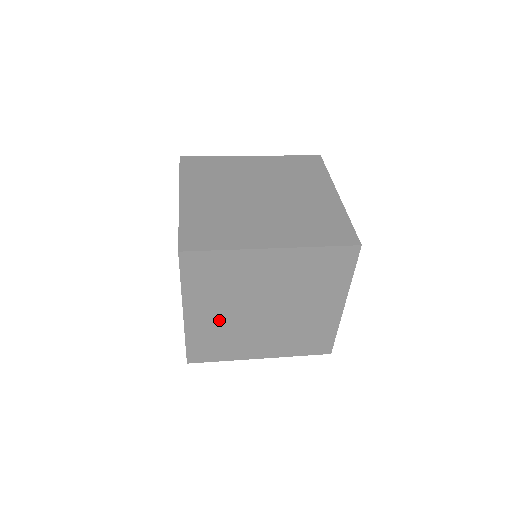
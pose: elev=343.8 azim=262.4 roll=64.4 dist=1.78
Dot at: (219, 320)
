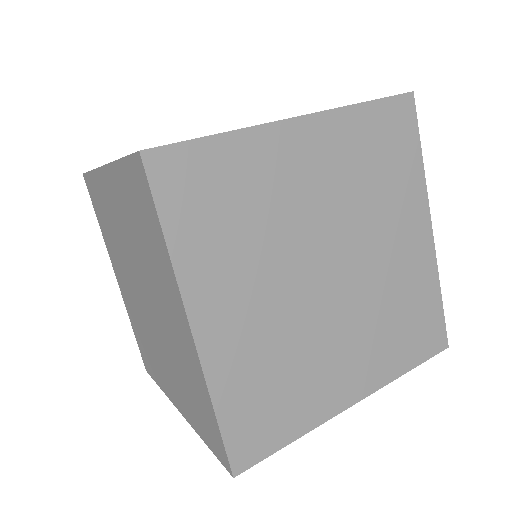
Dot at: (261, 324)
